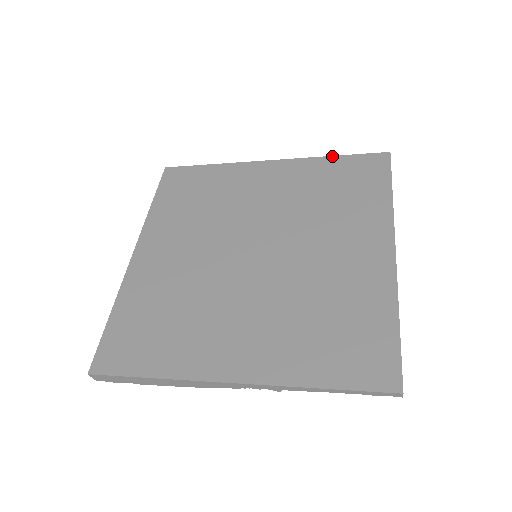
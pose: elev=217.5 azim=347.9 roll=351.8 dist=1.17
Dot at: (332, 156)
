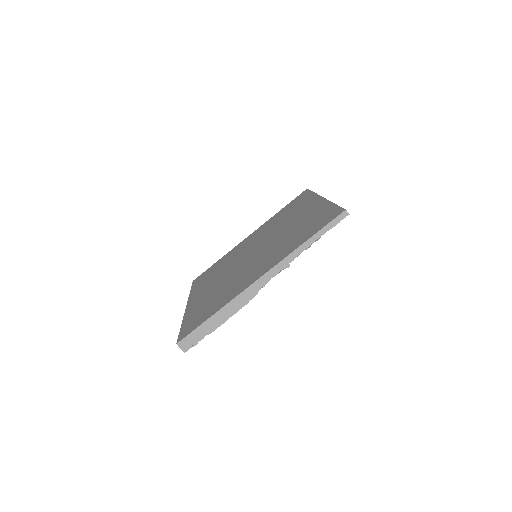
Dot at: occluded
